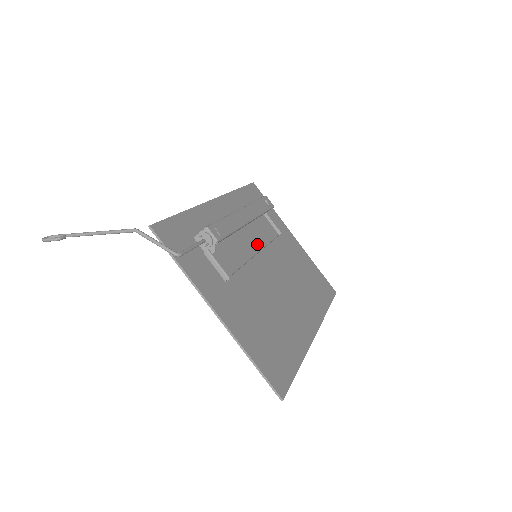
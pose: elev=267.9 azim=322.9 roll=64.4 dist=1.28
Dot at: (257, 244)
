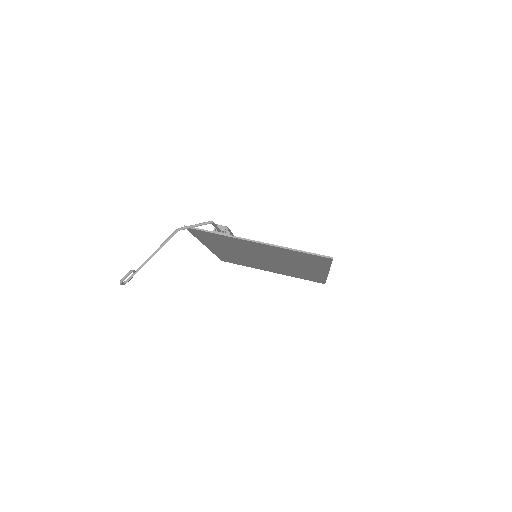
Dot at: occluded
